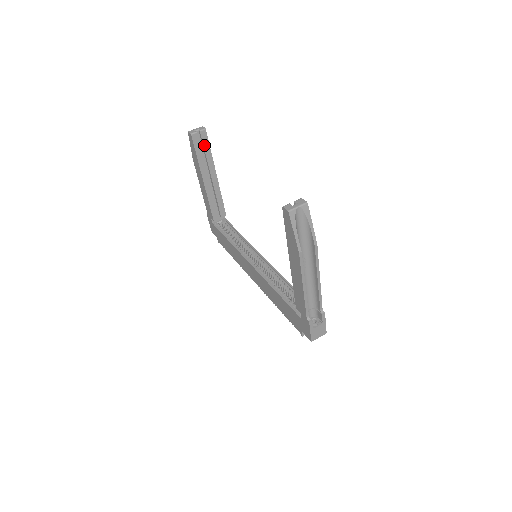
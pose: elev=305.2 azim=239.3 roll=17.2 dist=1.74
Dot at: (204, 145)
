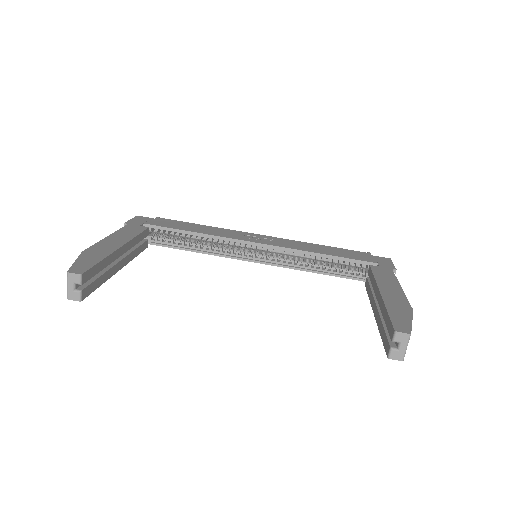
Dot at: (94, 274)
